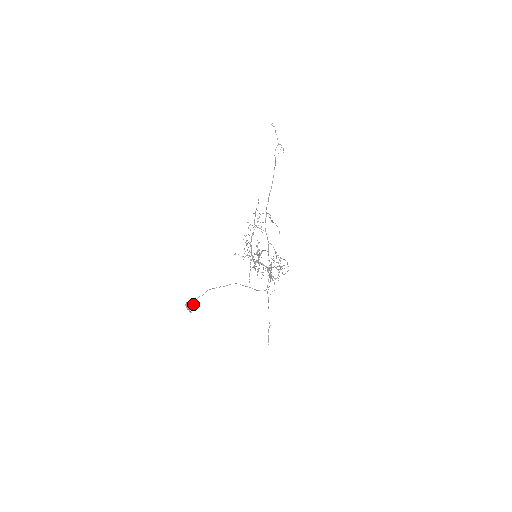
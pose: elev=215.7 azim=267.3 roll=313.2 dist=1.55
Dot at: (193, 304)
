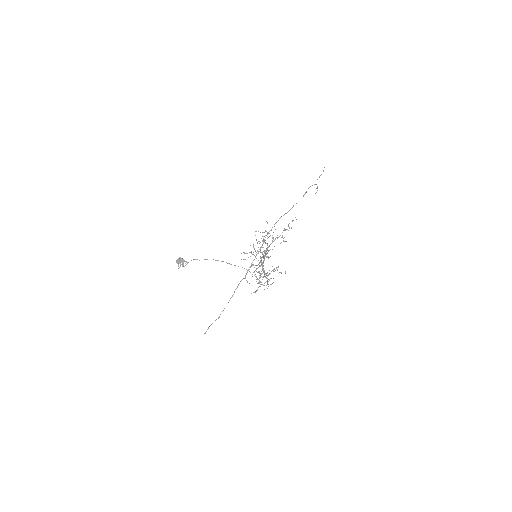
Dot at: (187, 262)
